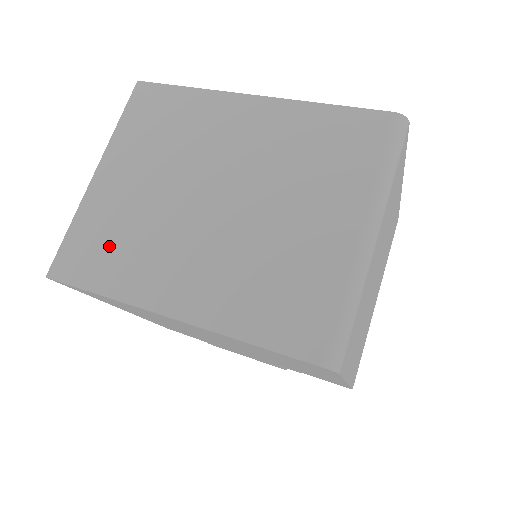
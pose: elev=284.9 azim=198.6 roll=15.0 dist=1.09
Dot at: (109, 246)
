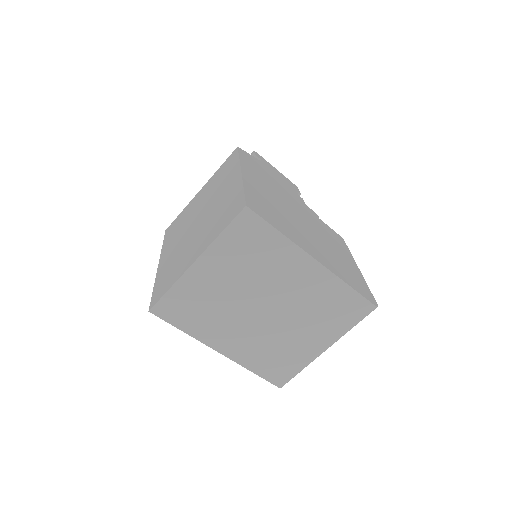
Dot at: (194, 310)
